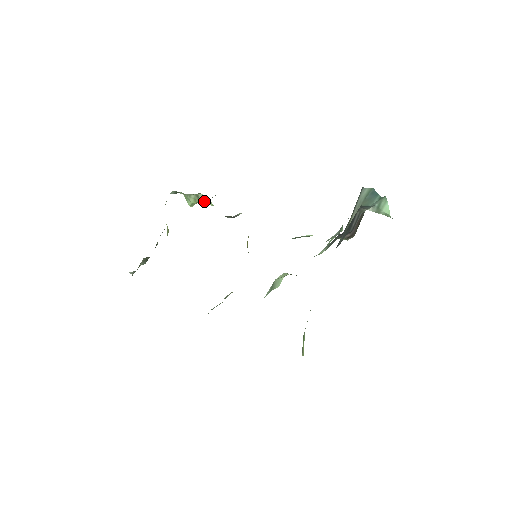
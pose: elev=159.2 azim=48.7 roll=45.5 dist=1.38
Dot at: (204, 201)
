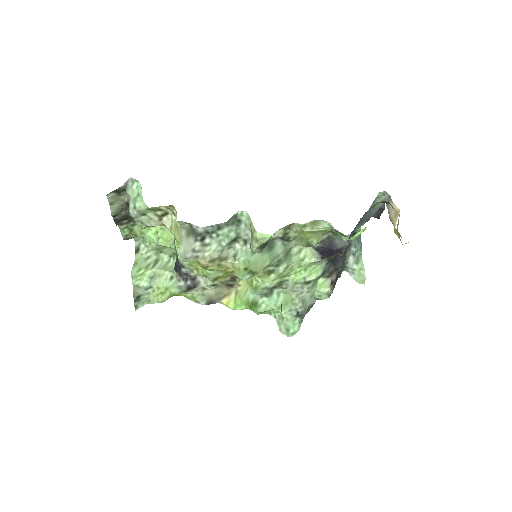
Dot at: (161, 267)
